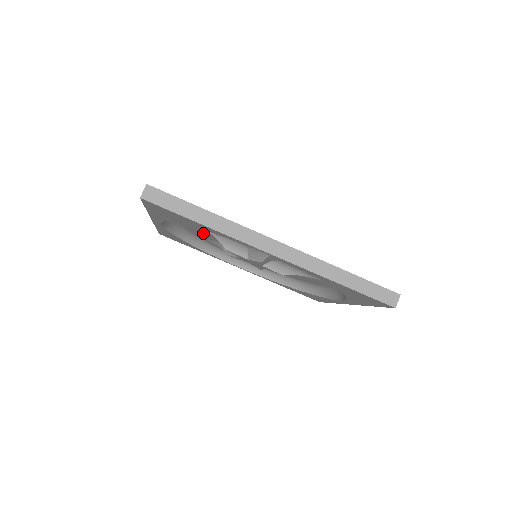
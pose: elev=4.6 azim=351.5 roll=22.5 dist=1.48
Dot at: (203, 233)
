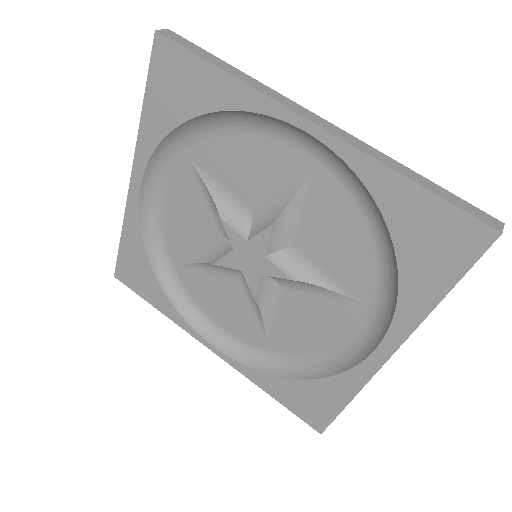
Dot at: (188, 224)
